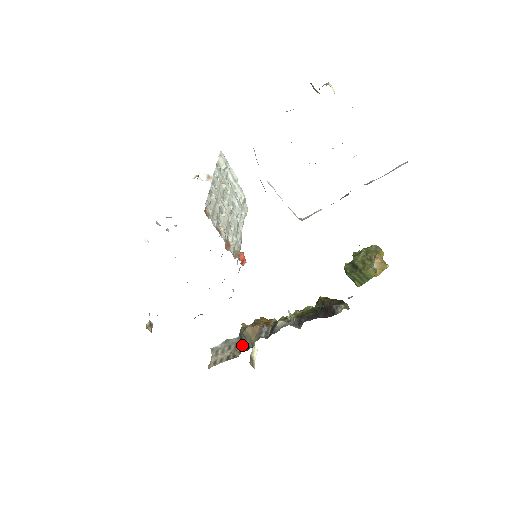
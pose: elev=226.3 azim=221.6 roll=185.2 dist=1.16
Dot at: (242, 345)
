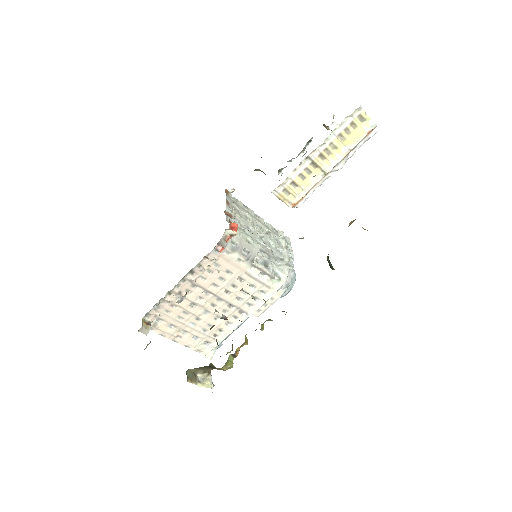
Dot at: occluded
